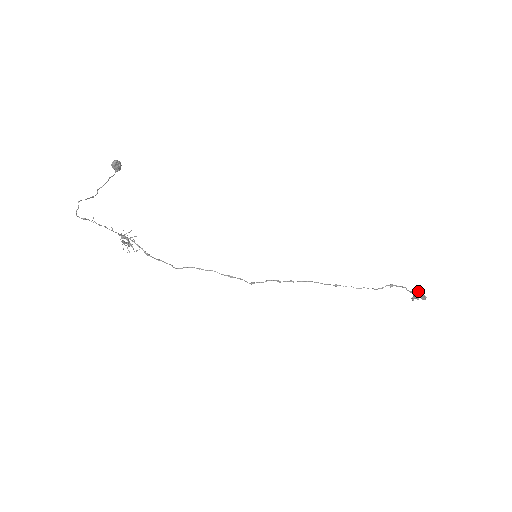
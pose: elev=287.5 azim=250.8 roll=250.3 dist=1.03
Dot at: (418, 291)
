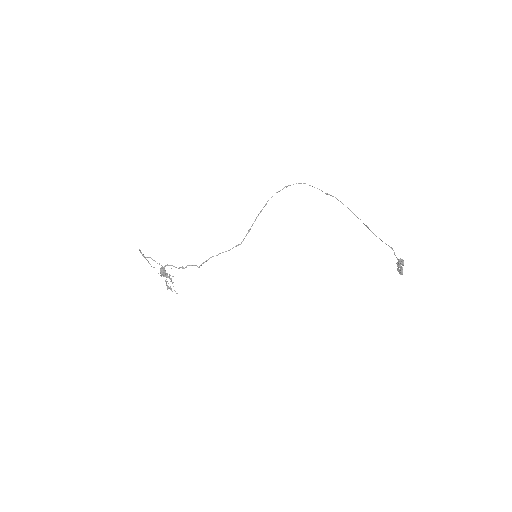
Dot at: (398, 267)
